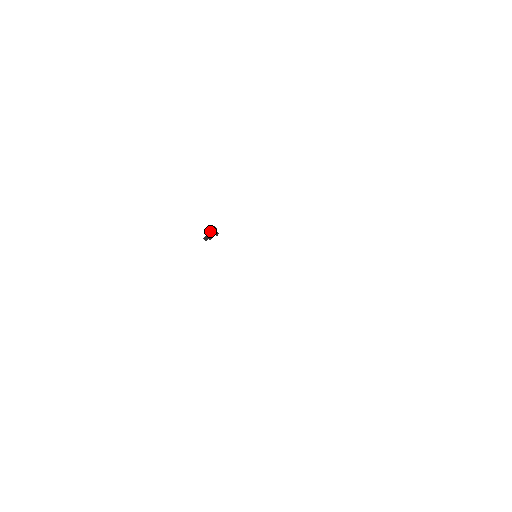
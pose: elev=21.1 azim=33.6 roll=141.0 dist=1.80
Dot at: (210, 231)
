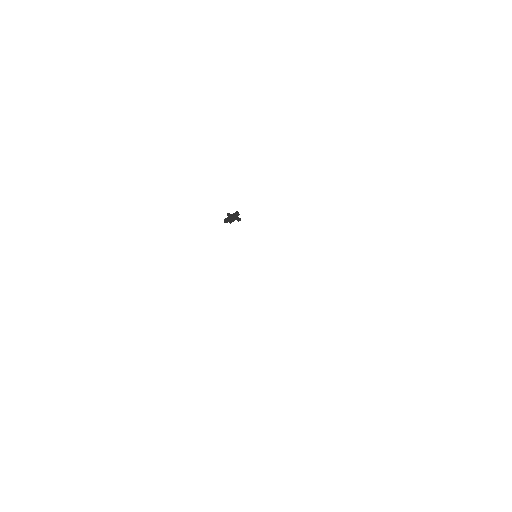
Dot at: (232, 215)
